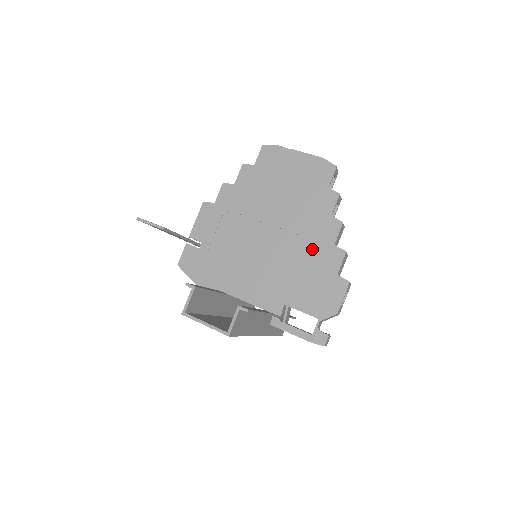
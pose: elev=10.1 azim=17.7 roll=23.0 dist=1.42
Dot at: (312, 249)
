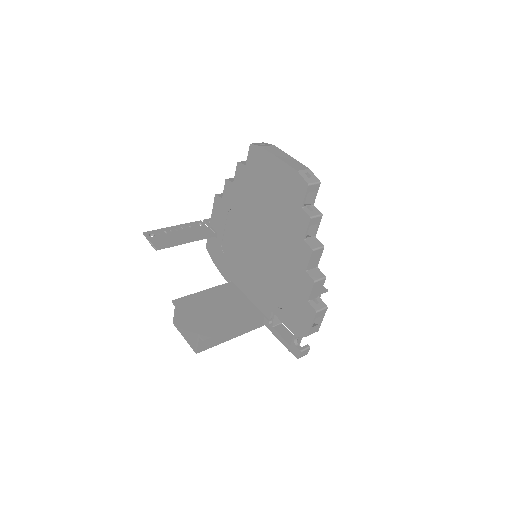
Dot at: (289, 269)
